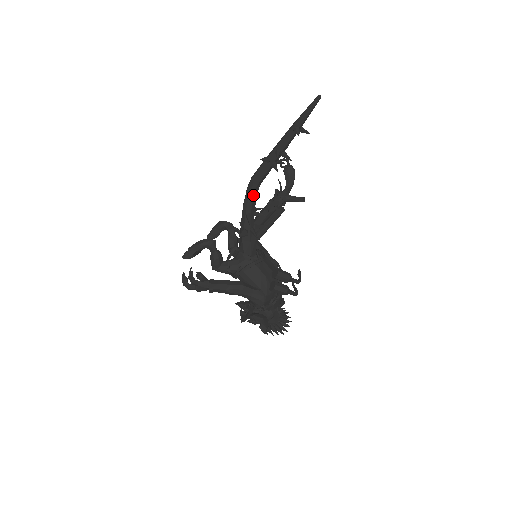
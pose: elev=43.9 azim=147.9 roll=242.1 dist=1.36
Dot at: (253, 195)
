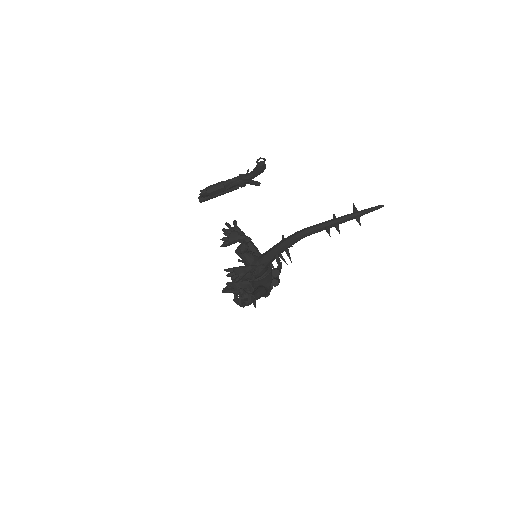
Dot at: occluded
